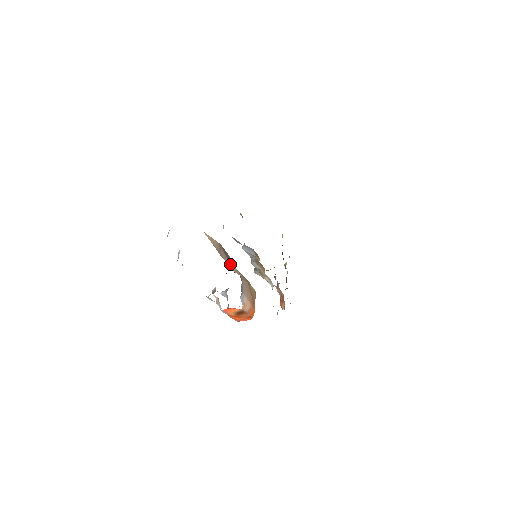
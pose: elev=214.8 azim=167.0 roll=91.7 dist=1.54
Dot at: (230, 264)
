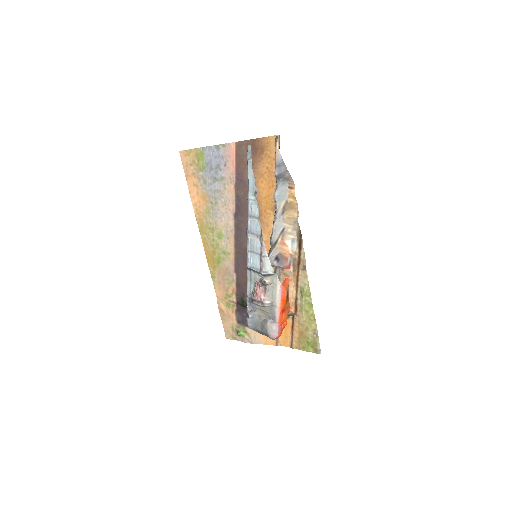
Dot at: occluded
